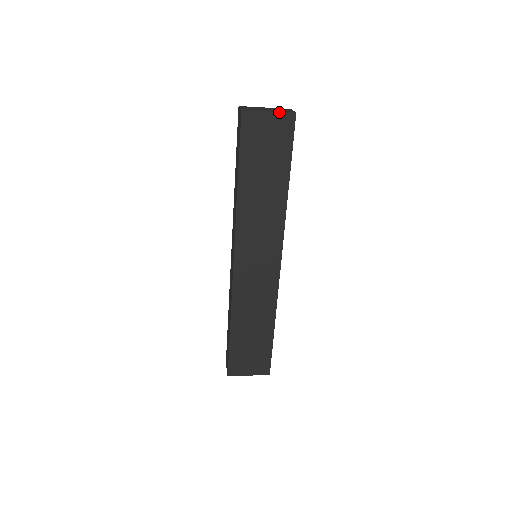
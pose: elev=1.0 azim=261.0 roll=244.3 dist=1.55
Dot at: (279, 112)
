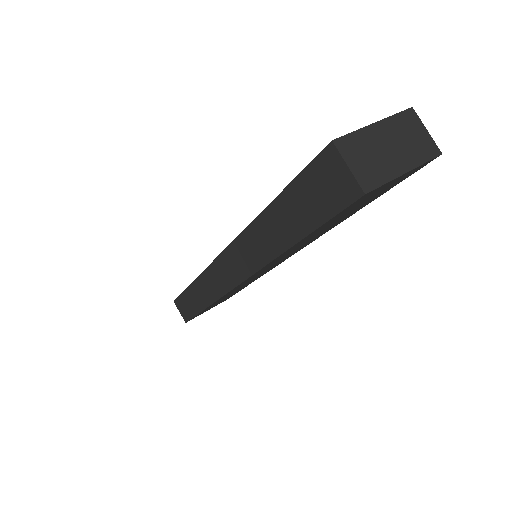
Dot at: (419, 166)
